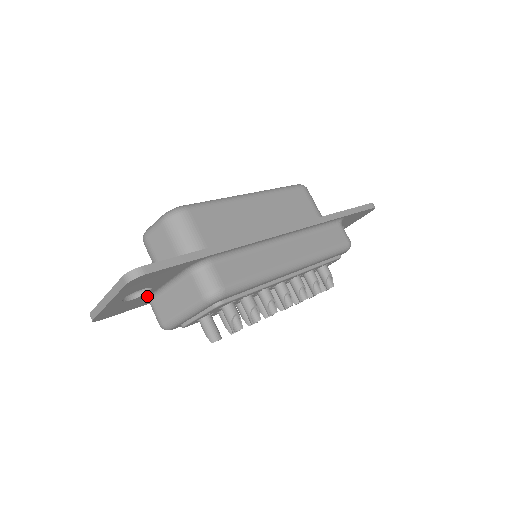
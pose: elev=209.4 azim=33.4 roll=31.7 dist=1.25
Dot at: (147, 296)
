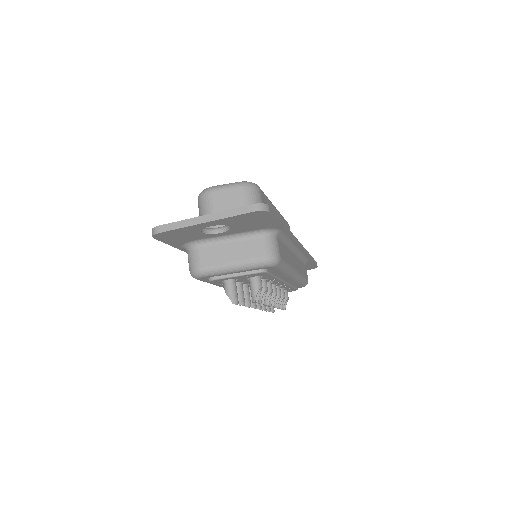
Dot at: (203, 238)
